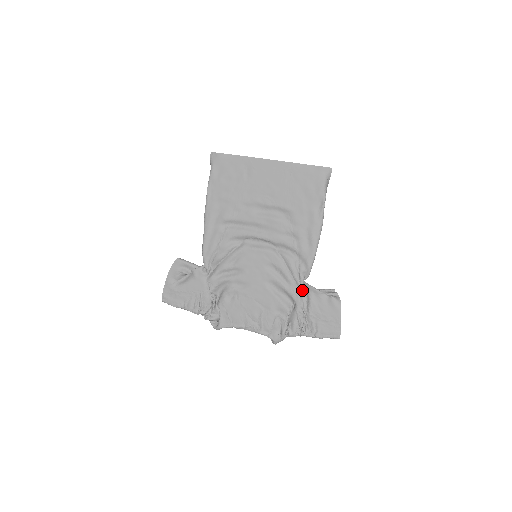
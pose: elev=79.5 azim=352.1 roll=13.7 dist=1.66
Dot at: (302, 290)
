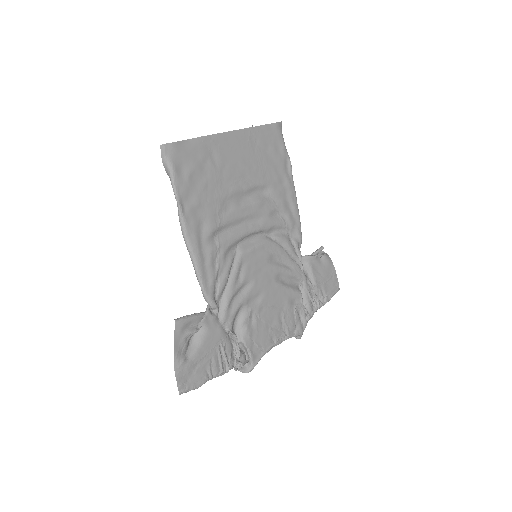
Dot at: (300, 266)
